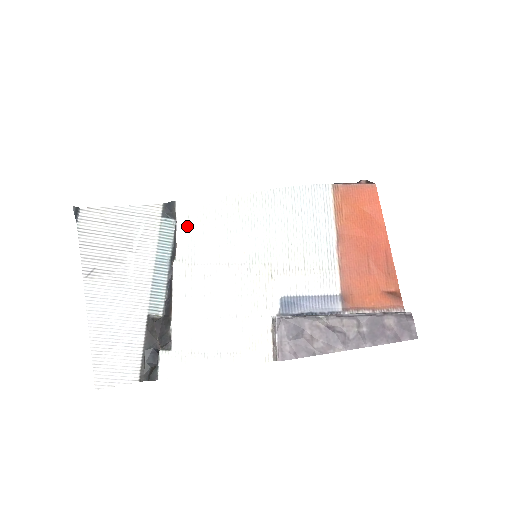
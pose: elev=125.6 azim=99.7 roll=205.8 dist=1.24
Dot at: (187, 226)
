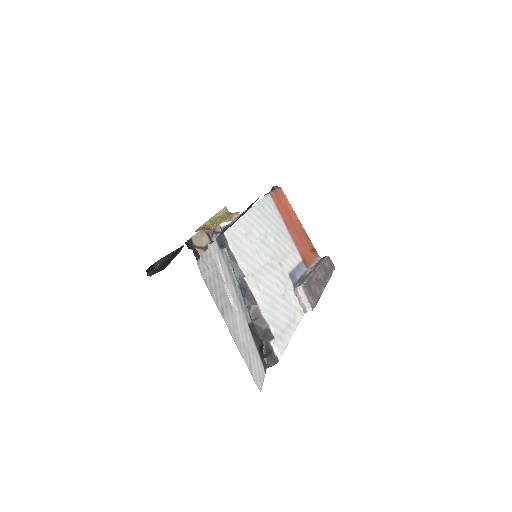
Dot at: (237, 250)
